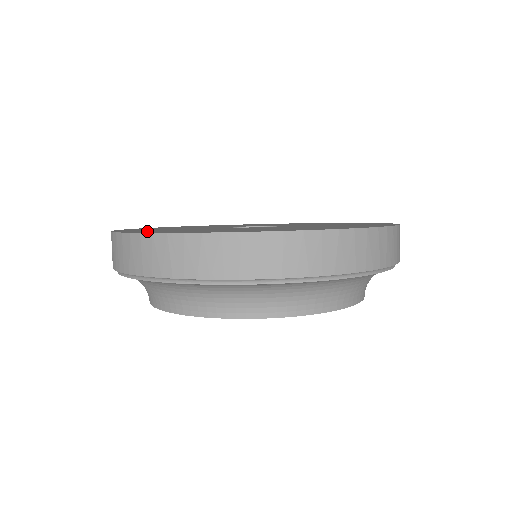
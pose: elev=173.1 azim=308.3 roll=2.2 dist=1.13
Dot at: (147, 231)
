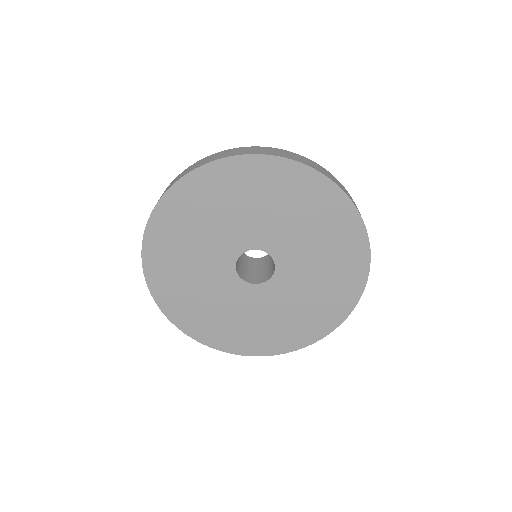
Dot at: (159, 266)
